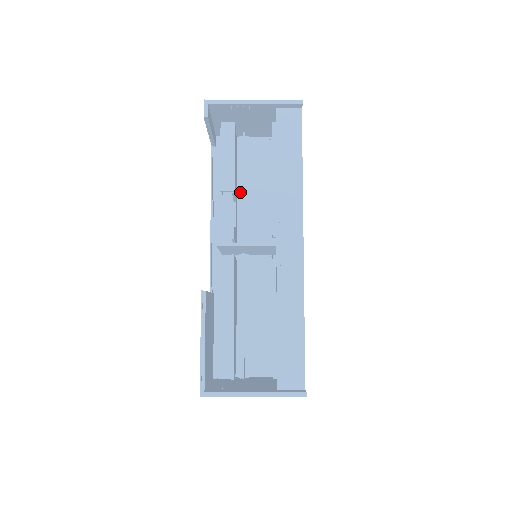
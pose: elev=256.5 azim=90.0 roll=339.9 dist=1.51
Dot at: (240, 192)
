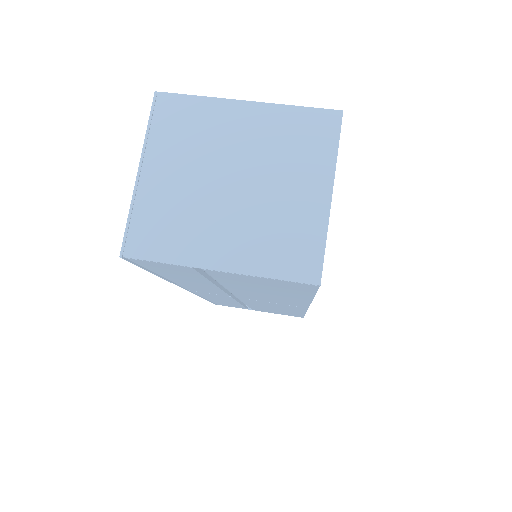
Dot at: occluded
